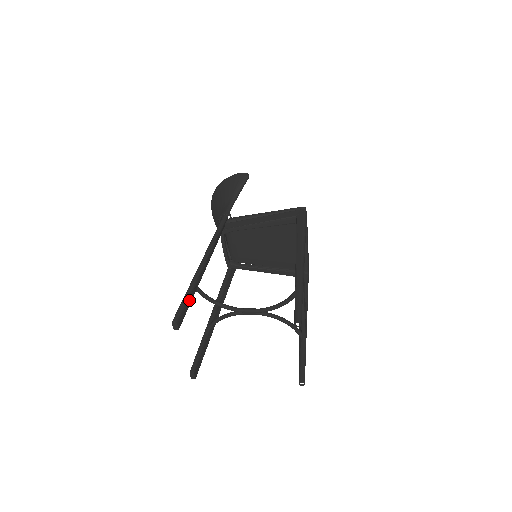
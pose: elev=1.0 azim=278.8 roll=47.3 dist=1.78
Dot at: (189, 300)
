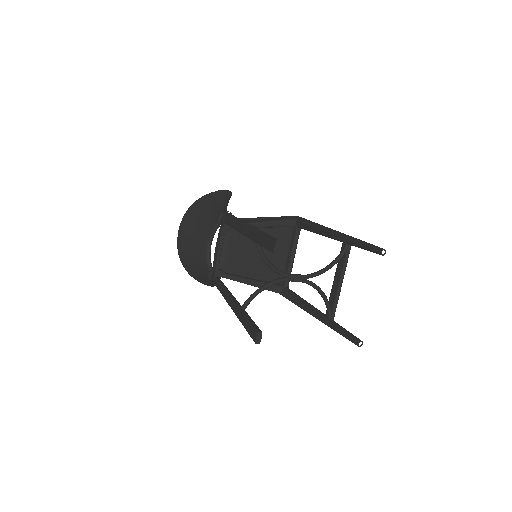
Dot at: occluded
